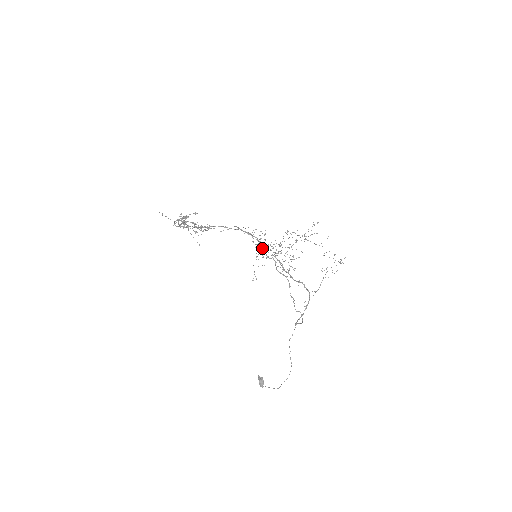
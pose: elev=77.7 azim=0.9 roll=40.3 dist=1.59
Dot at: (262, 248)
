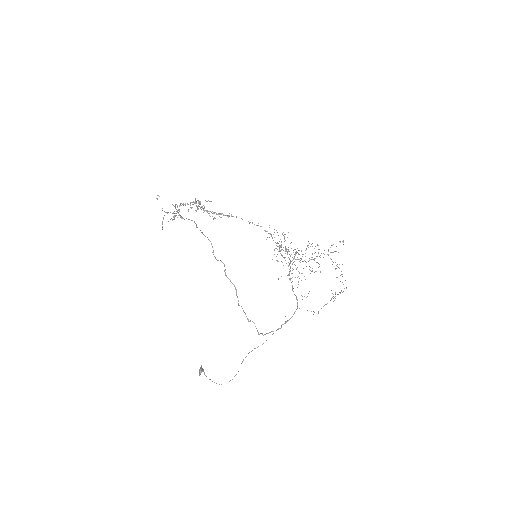
Dot at: occluded
